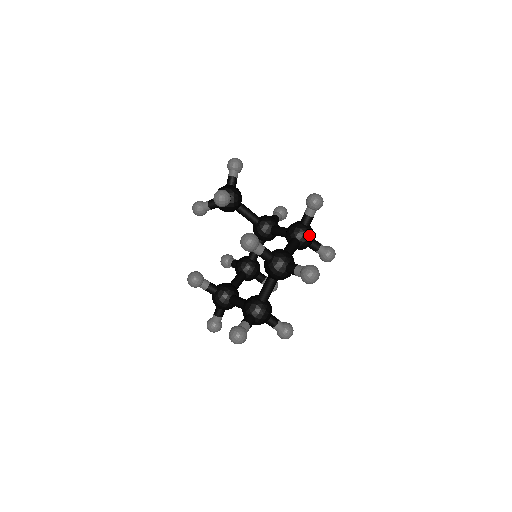
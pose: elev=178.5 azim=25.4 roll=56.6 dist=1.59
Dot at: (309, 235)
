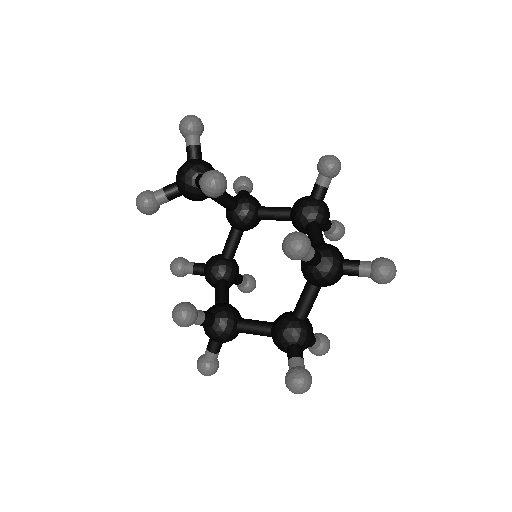
Dot at: (328, 213)
